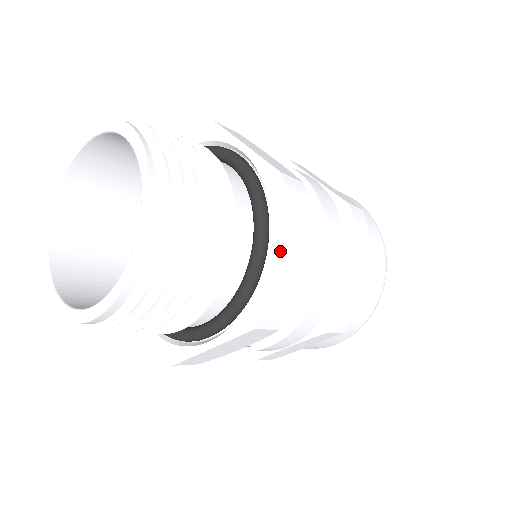
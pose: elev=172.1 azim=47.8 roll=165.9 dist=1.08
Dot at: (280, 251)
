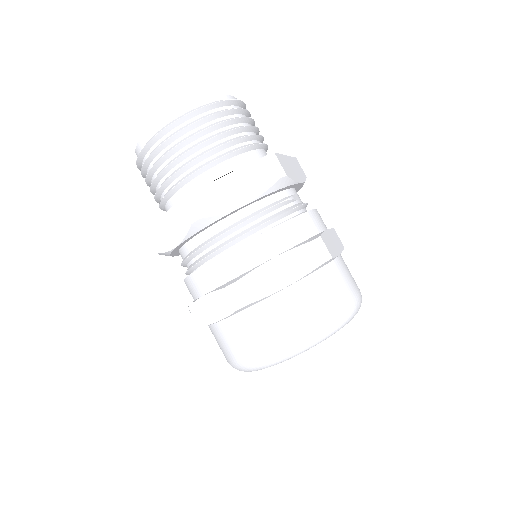
Dot at: (289, 161)
